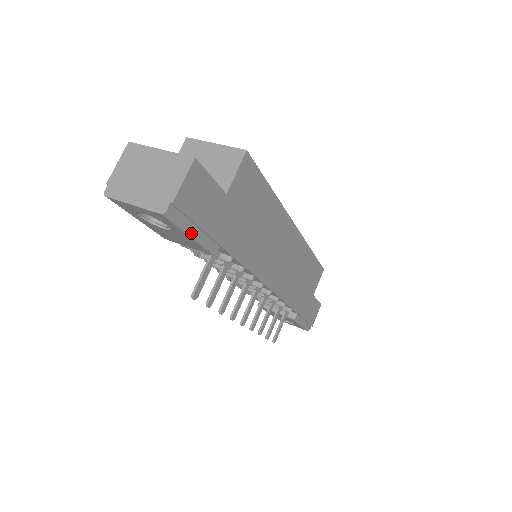
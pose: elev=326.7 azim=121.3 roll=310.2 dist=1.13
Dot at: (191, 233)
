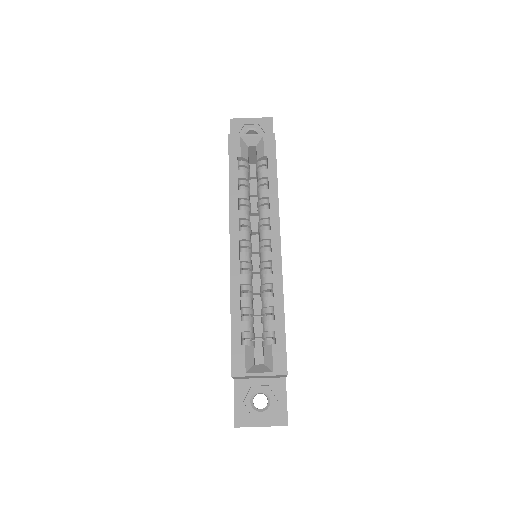
Dot at: occluded
